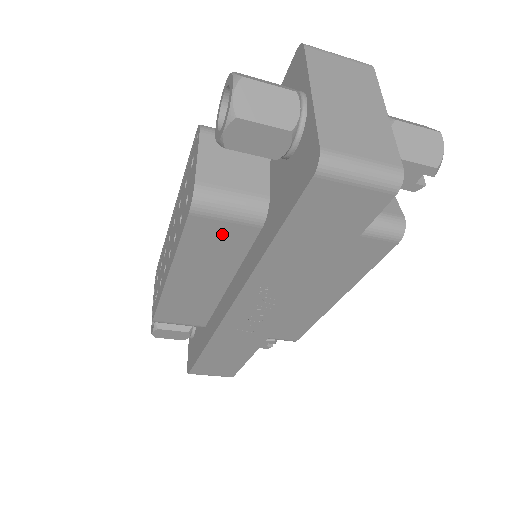
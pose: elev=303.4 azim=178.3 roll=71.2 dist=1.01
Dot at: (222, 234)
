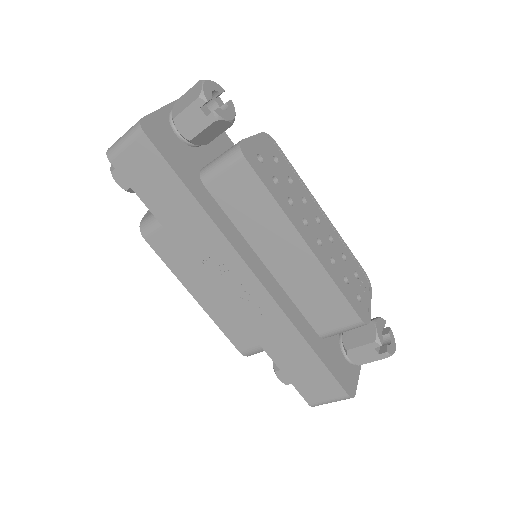
Dot at: (170, 240)
